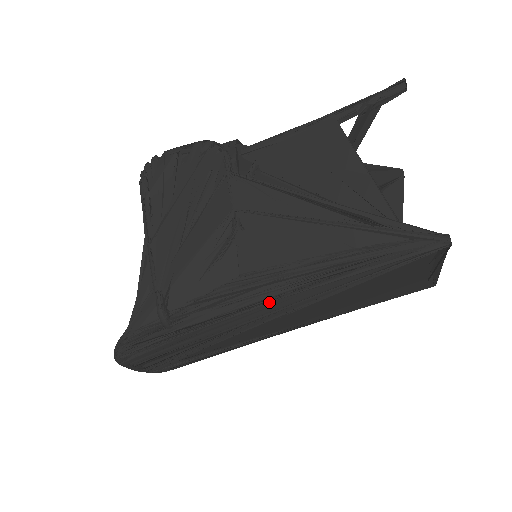
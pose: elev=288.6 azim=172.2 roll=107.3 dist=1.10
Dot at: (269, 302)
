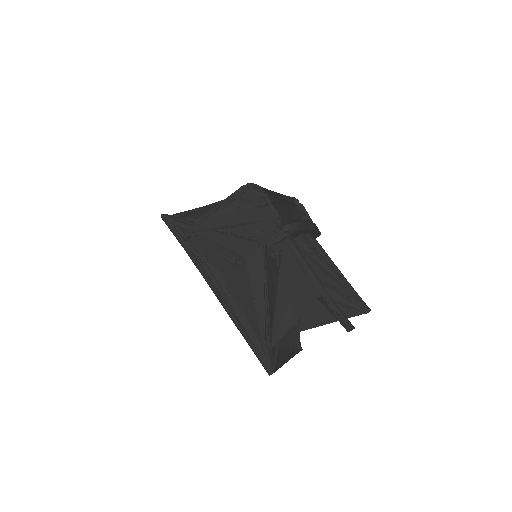
Dot at: (214, 292)
